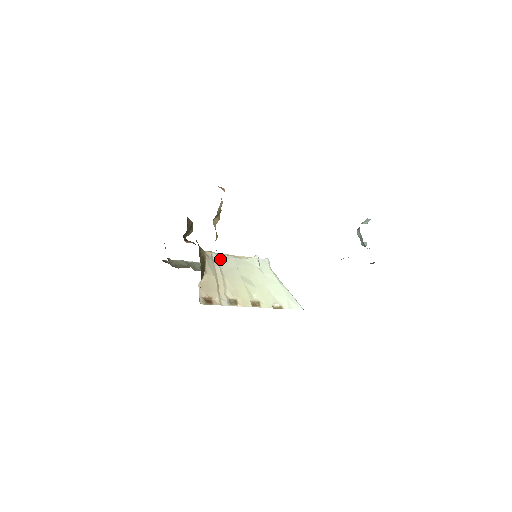
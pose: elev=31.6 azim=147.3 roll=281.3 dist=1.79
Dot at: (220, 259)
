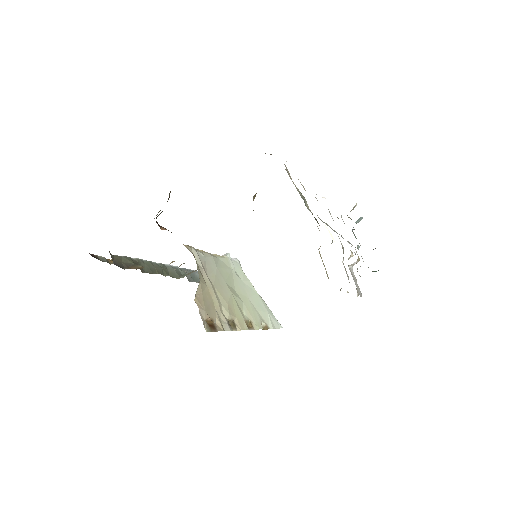
Dot at: (200, 258)
